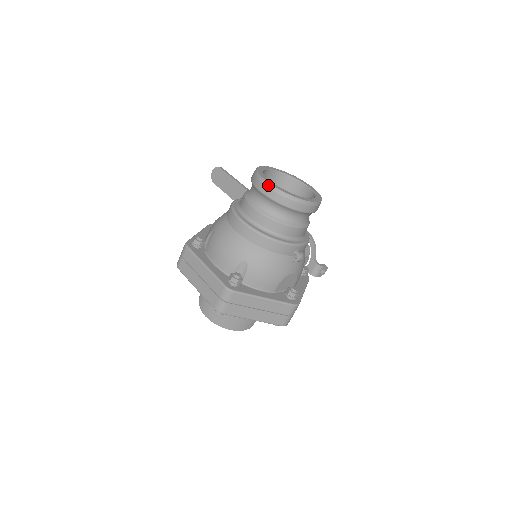
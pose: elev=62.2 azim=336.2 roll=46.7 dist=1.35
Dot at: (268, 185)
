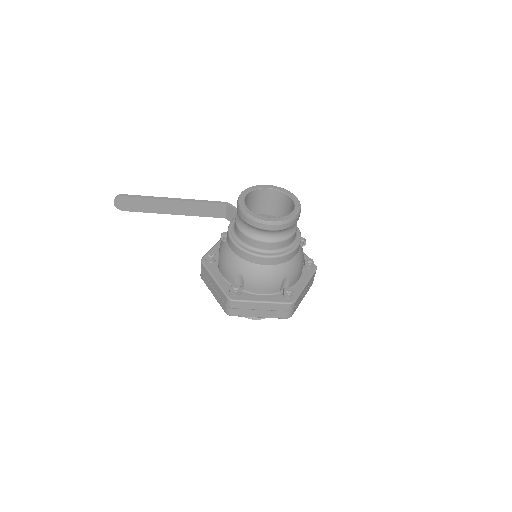
Dot at: (275, 224)
